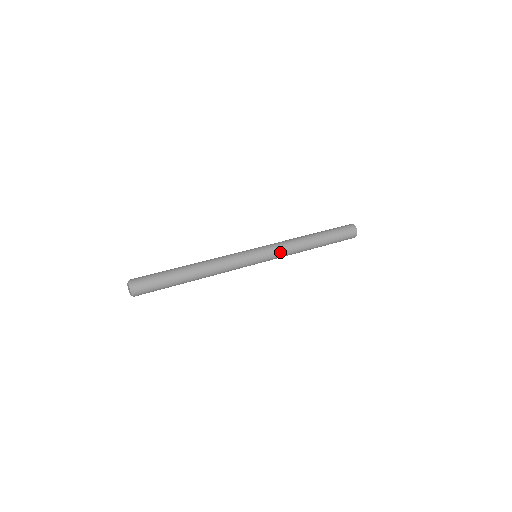
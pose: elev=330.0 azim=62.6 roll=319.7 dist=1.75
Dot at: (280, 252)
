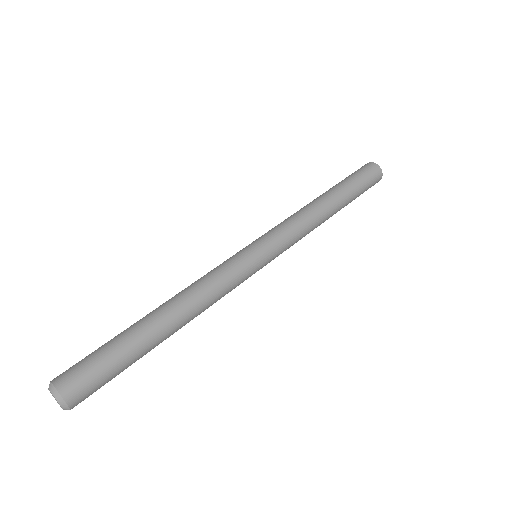
Dot at: (292, 243)
